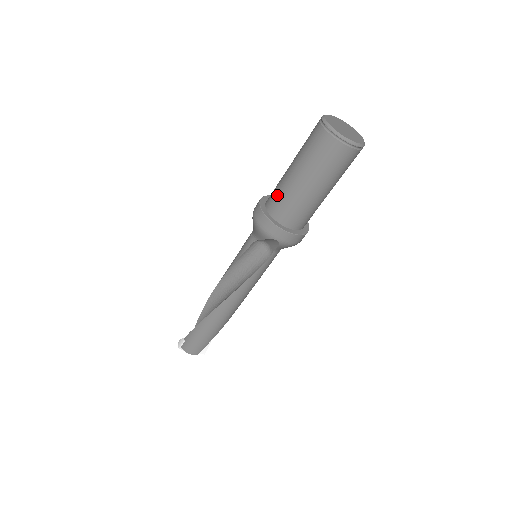
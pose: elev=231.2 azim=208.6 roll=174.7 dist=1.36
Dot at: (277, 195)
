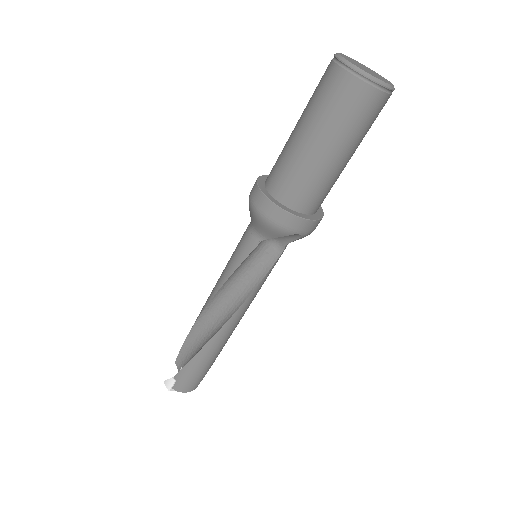
Dot at: (289, 177)
